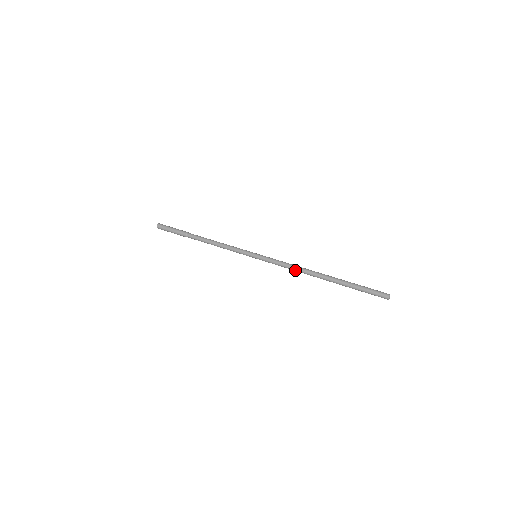
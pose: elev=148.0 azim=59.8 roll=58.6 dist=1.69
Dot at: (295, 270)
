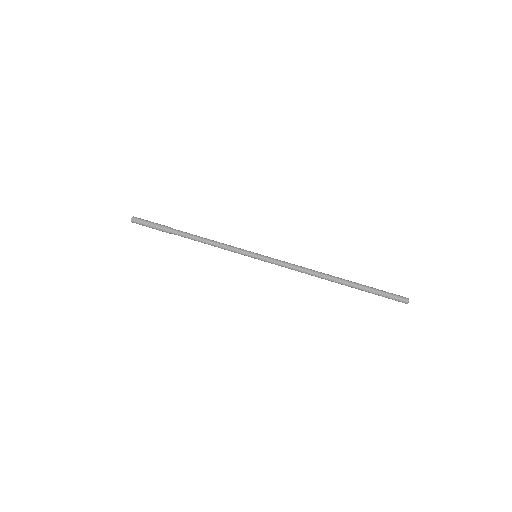
Dot at: occluded
